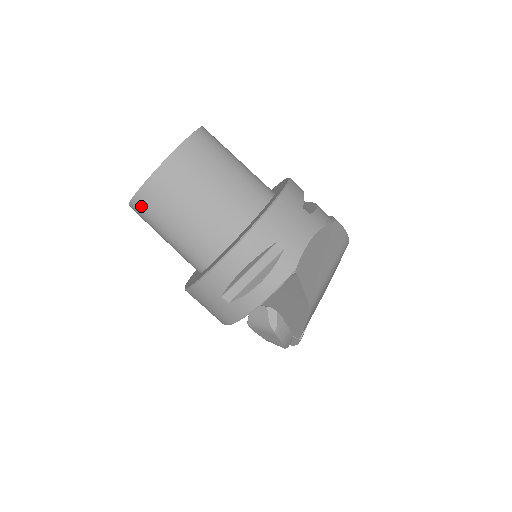
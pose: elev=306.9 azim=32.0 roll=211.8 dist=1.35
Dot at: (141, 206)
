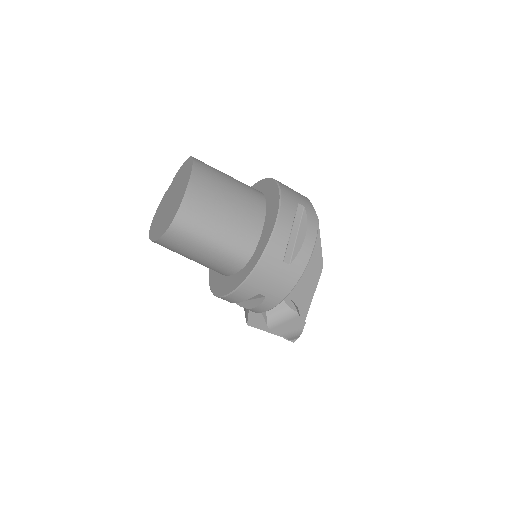
Dot at: (185, 221)
